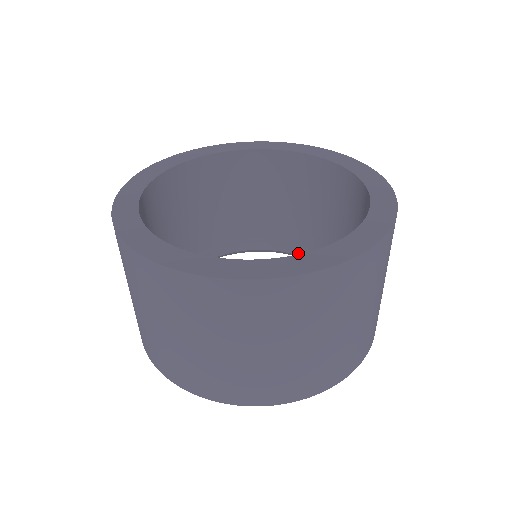
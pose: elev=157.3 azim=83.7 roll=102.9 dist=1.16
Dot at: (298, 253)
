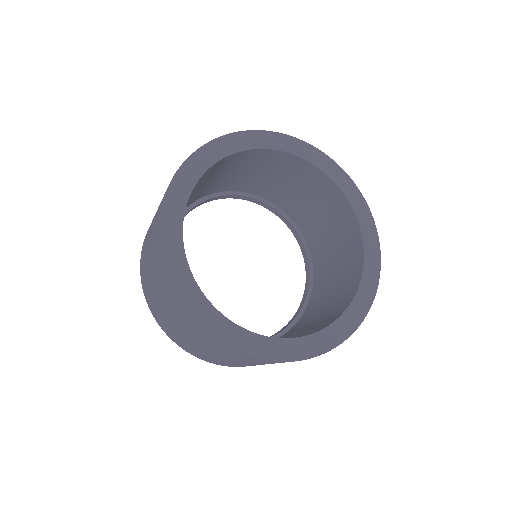
Dot at: (238, 198)
